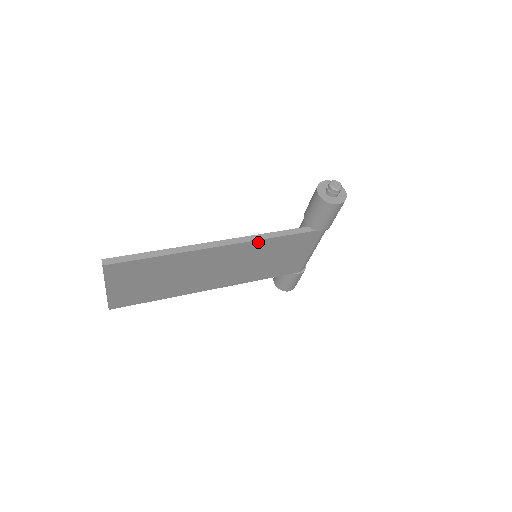
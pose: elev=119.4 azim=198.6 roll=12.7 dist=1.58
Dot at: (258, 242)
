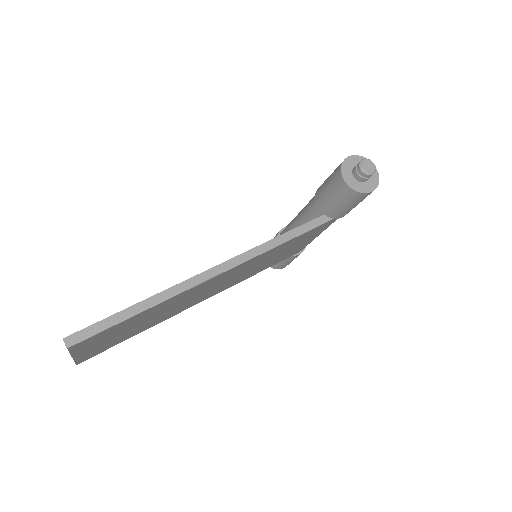
Dot at: (267, 252)
